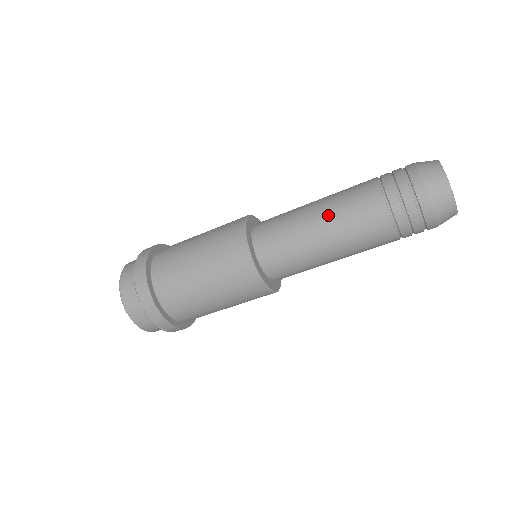
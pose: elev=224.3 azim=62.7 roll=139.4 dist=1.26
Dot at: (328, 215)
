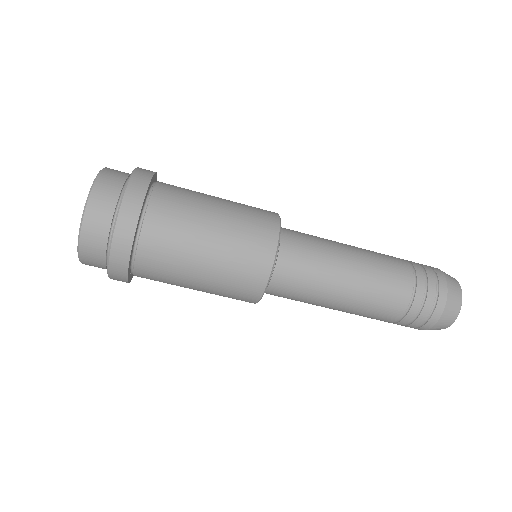
Dot at: (361, 274)
